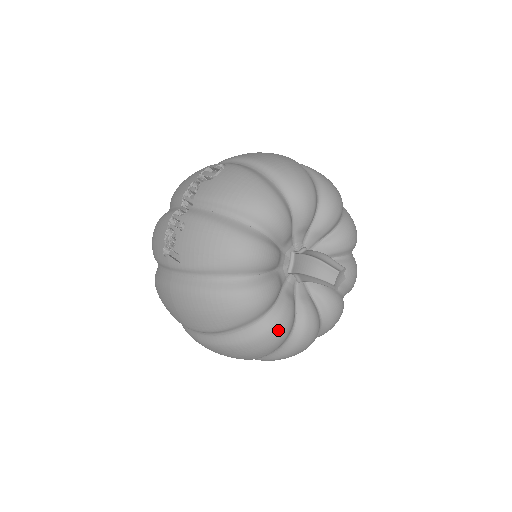
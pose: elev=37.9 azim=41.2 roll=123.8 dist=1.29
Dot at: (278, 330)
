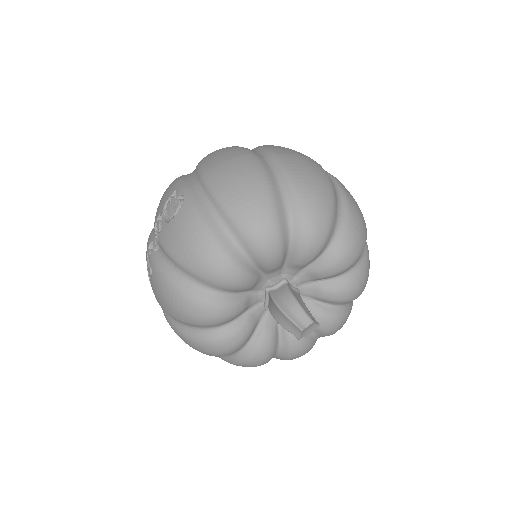
Dot at: (256, 361)
